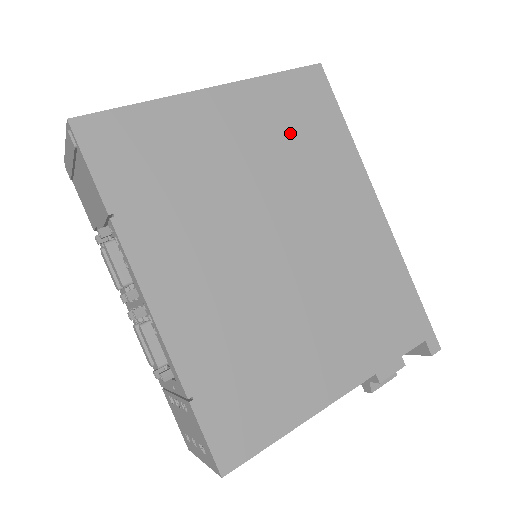
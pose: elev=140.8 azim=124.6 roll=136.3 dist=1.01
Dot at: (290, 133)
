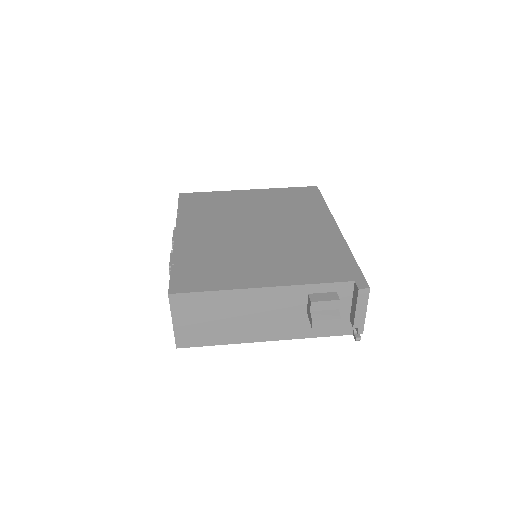
Dot at: (285, 202)
